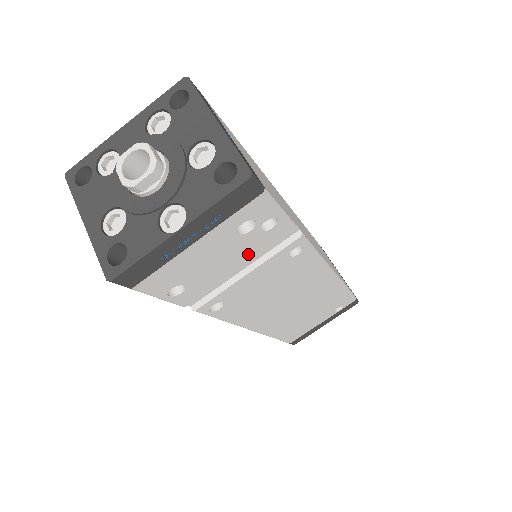
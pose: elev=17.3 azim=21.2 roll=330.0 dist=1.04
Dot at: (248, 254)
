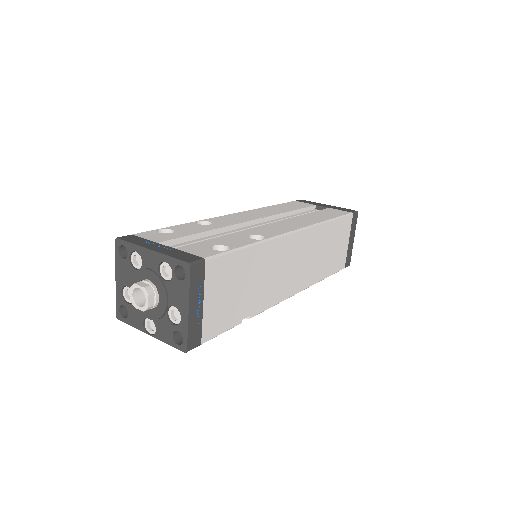
Dot at: occluded
